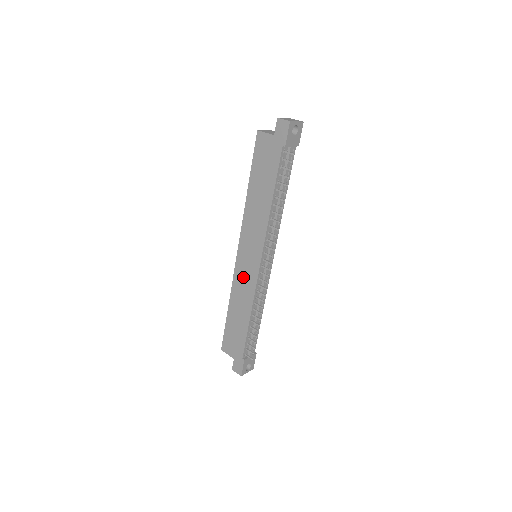
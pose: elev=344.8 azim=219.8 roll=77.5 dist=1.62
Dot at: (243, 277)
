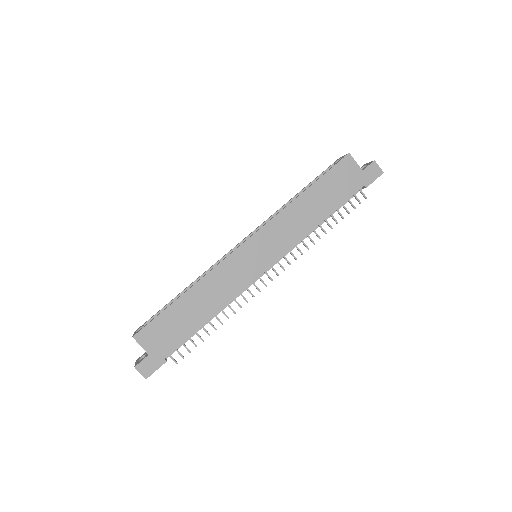
Dot at: (235, 270)
